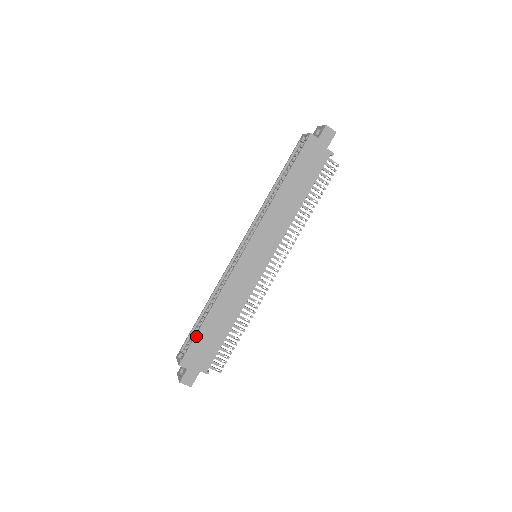
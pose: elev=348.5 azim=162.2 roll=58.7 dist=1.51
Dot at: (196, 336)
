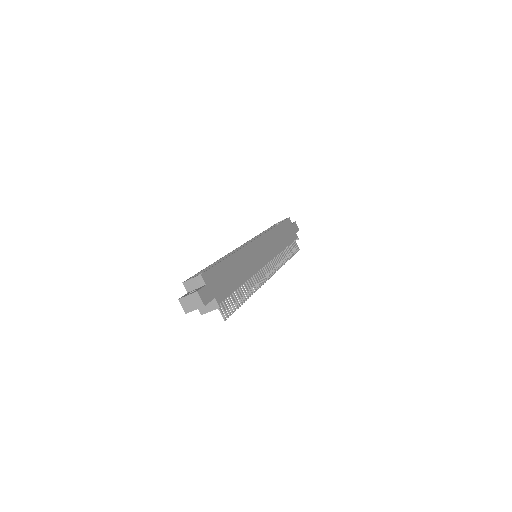
Dot at: (218, 264)
